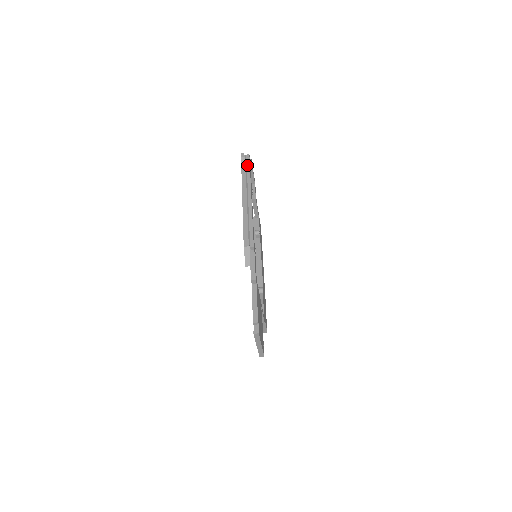
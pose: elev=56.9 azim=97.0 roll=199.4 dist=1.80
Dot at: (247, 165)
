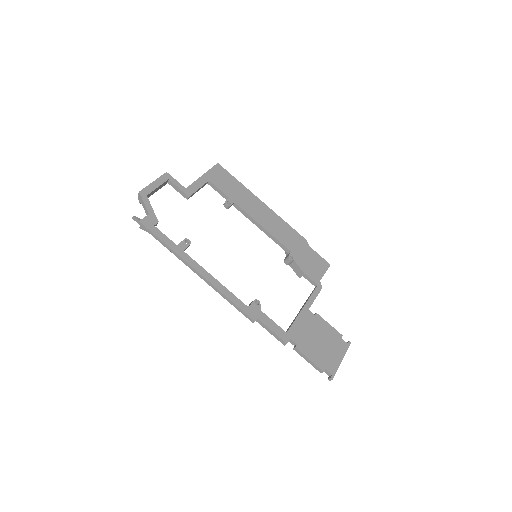
Dot at: (154, 237)
